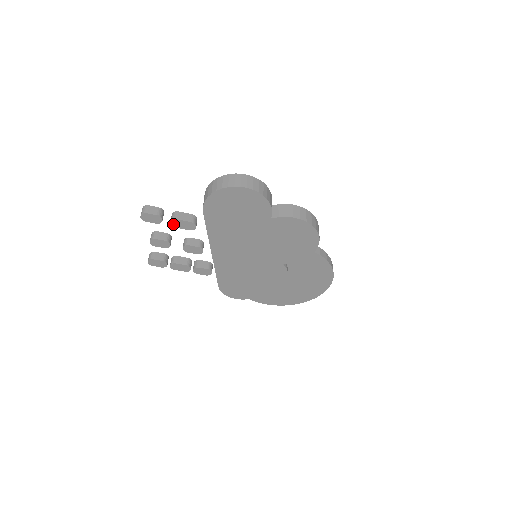
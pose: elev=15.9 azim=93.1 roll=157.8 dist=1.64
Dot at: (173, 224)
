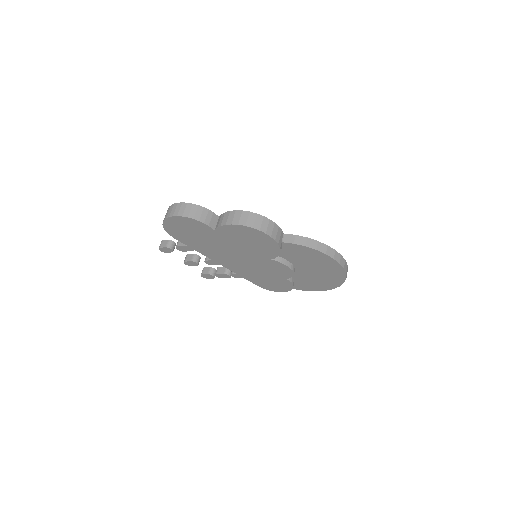
Dot at: (180, 250)
